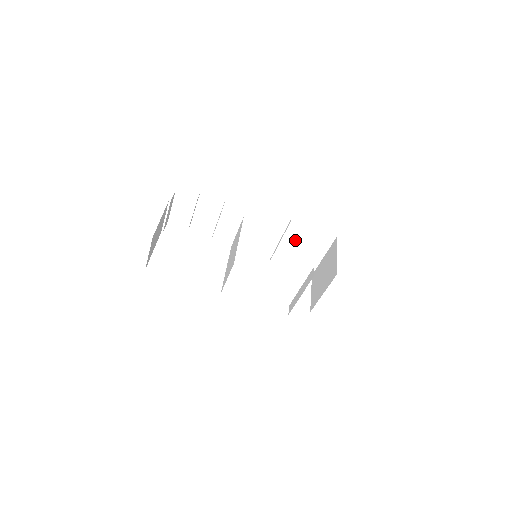
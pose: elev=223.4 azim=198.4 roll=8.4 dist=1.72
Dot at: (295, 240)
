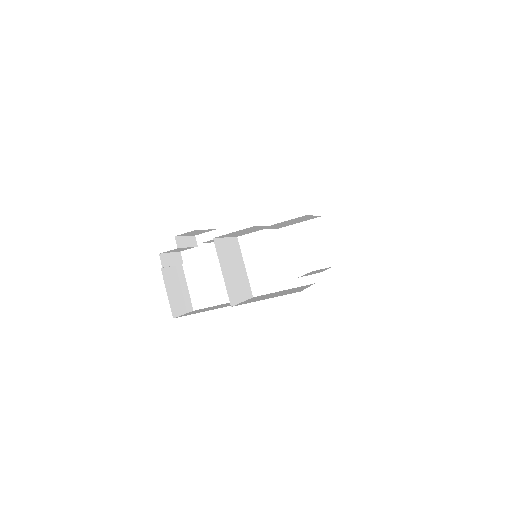
Dot at: occluded
